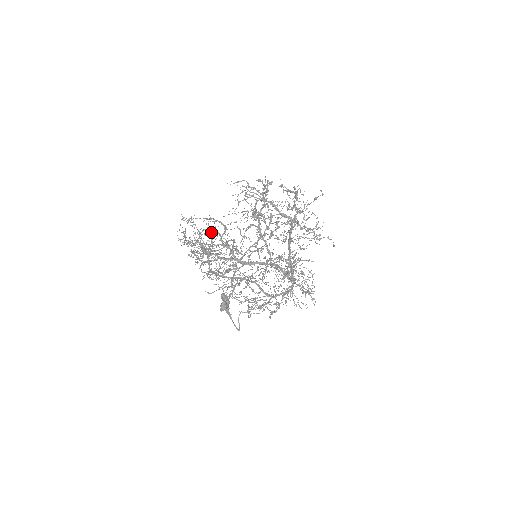
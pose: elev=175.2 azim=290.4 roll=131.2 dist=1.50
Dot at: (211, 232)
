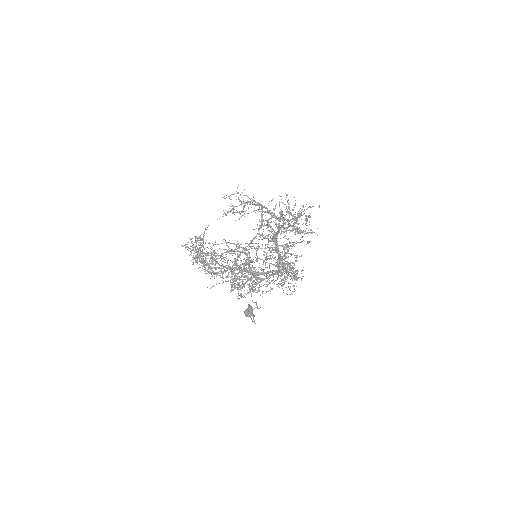
Dot at: occluded
